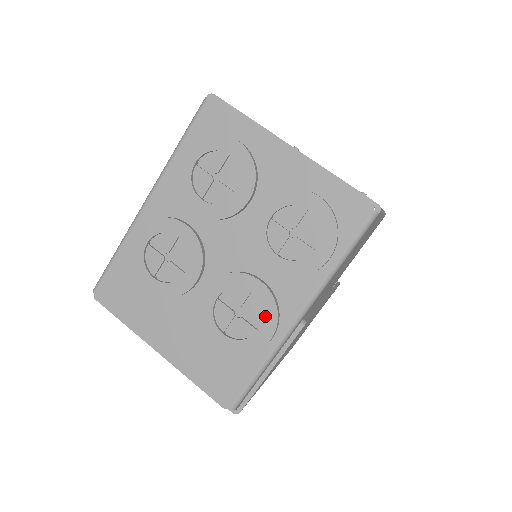
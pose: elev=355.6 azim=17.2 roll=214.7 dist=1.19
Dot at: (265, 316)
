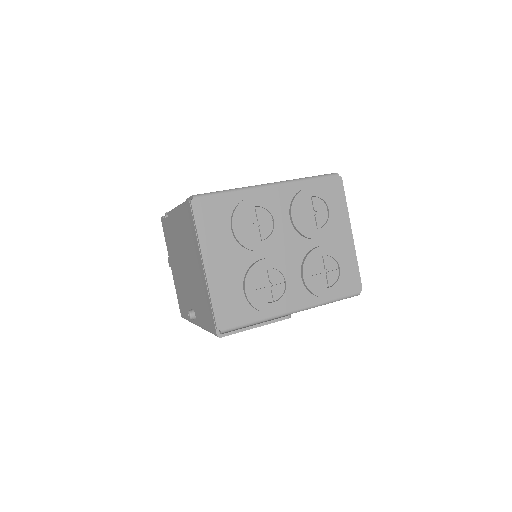
Dot at: (283, 298)
